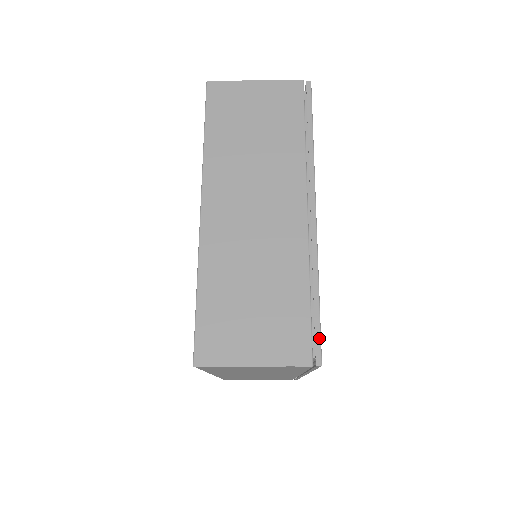
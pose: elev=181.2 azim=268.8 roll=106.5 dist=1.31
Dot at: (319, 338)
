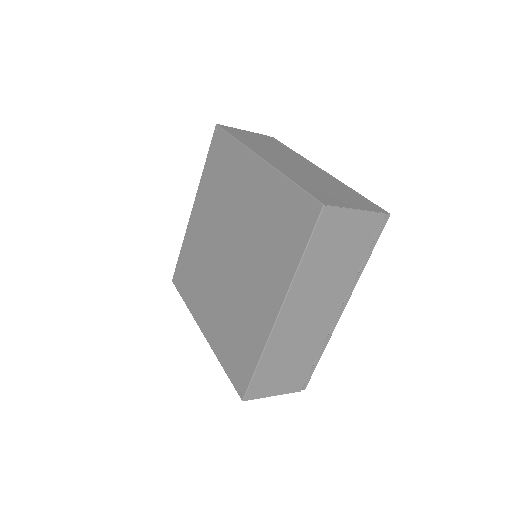
Dot at: (377, 205)
